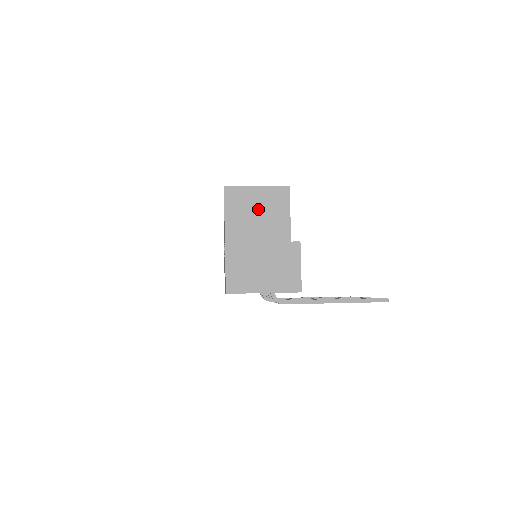
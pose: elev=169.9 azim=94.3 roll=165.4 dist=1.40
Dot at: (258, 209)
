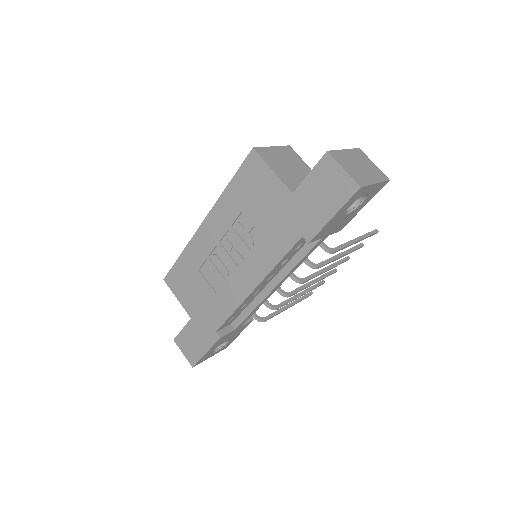
Dot at: (287, 162)
